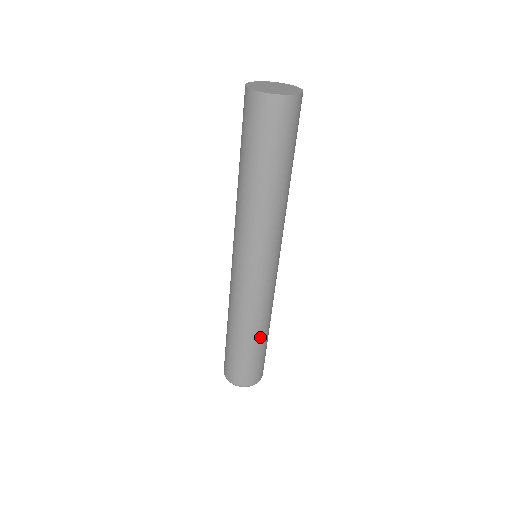
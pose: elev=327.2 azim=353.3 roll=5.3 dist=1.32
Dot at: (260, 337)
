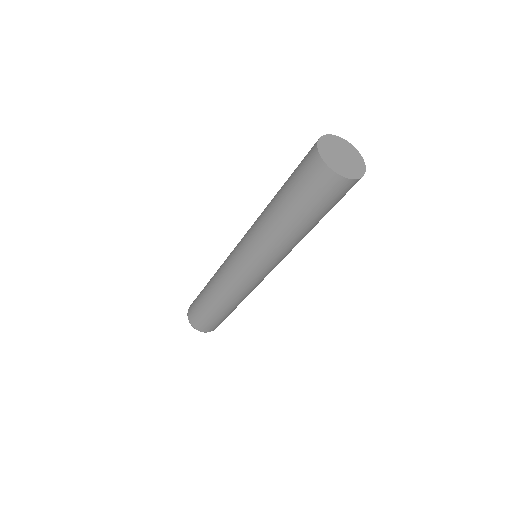
Dot at: (222, 309)
